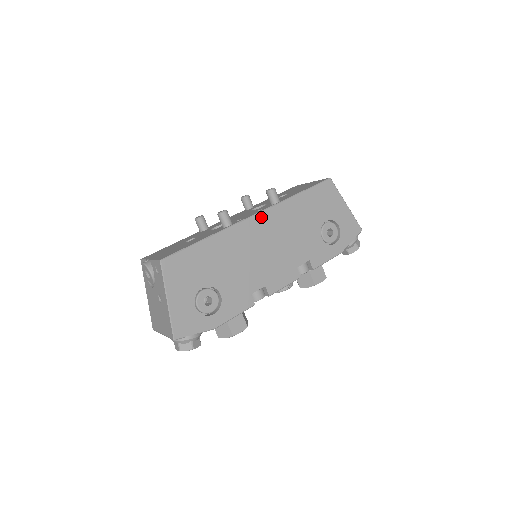
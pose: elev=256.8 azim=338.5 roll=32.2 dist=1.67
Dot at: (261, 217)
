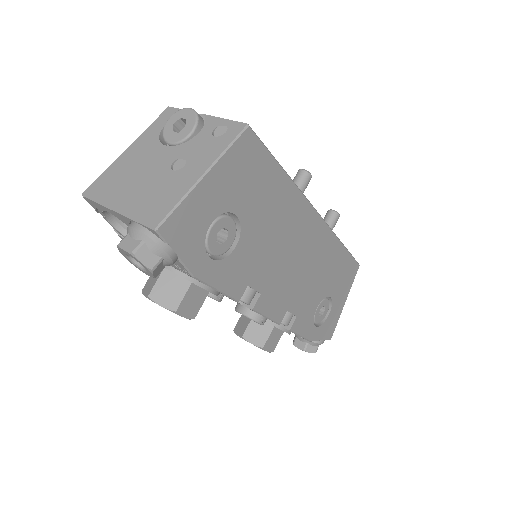
Dot at: (319, 224)
